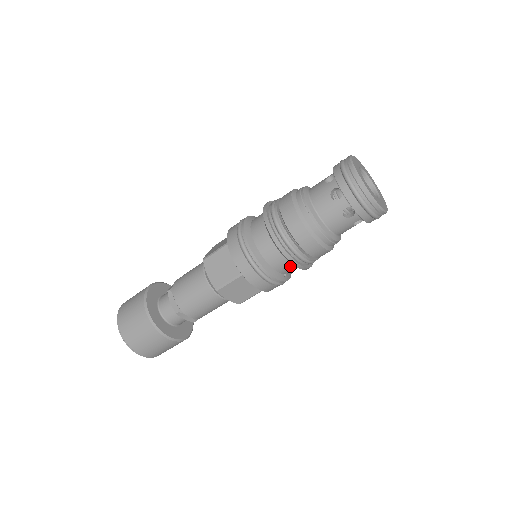
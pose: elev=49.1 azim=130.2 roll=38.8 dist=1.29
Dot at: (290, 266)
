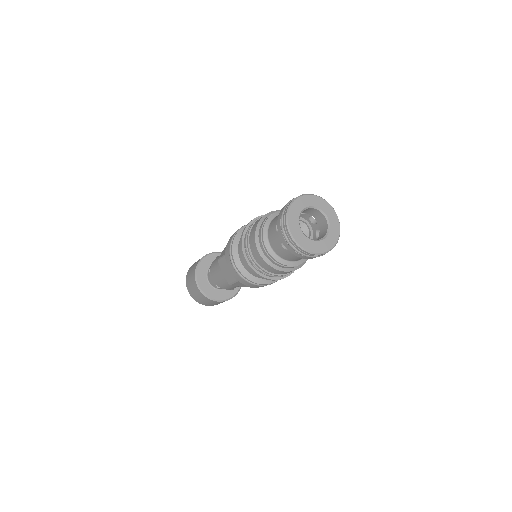
Dot at: occluded
